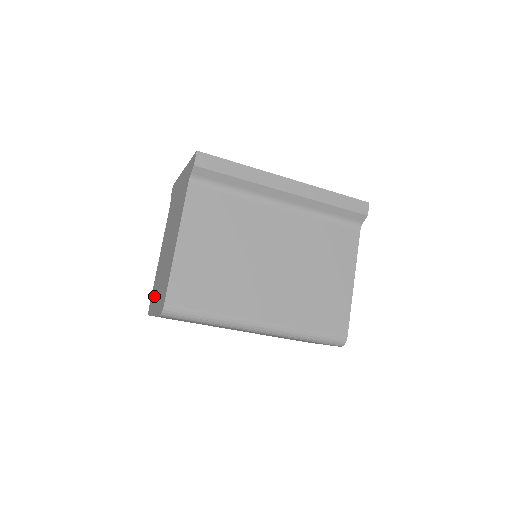
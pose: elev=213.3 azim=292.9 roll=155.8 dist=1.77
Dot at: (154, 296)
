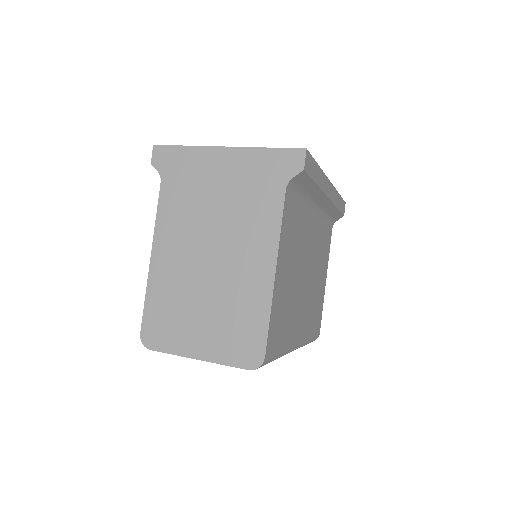
Dot at: (172, 326)
